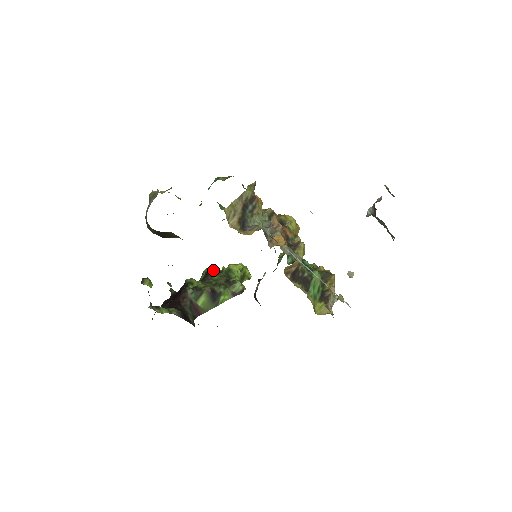
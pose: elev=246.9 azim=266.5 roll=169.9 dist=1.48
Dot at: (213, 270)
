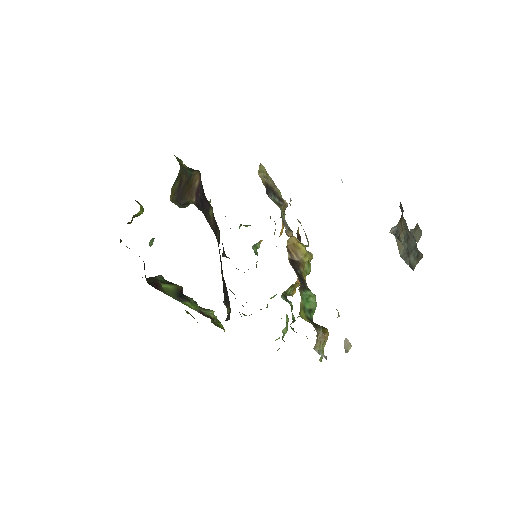
Dot at: occluded
